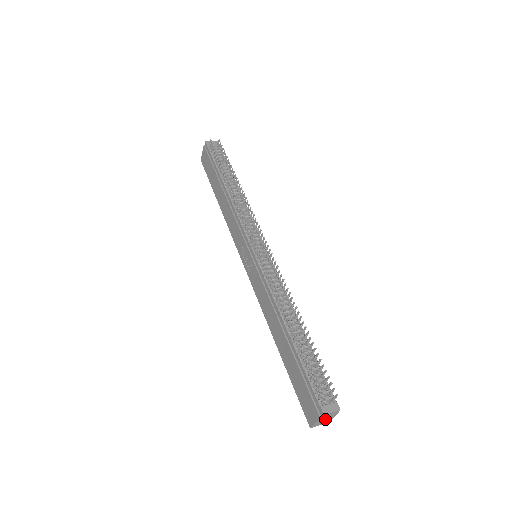
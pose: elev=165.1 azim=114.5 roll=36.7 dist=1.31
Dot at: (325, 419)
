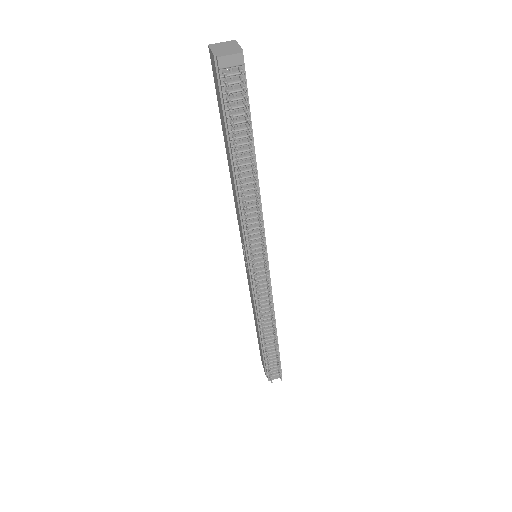
Dot at: occluded
